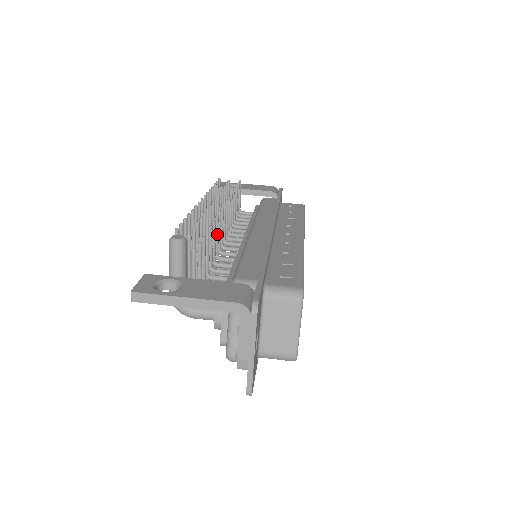
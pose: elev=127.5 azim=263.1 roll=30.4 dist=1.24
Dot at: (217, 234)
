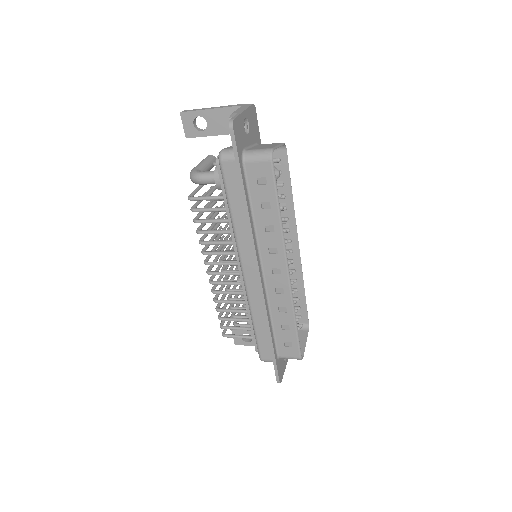
Dot at: occluded
